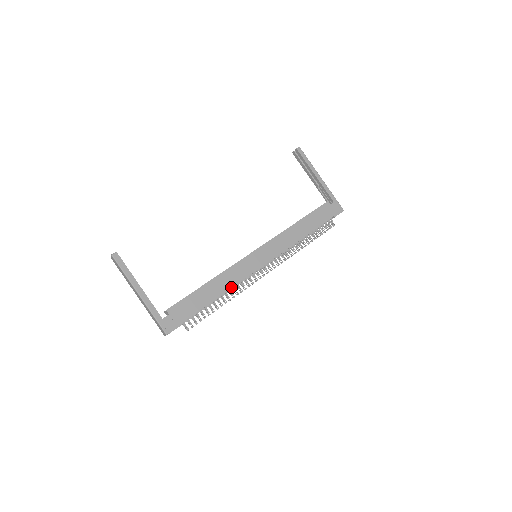
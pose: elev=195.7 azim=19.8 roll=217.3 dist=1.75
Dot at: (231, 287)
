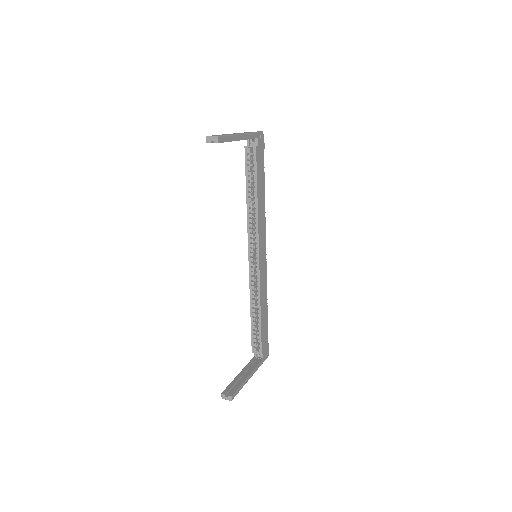
Dot at: occluded
